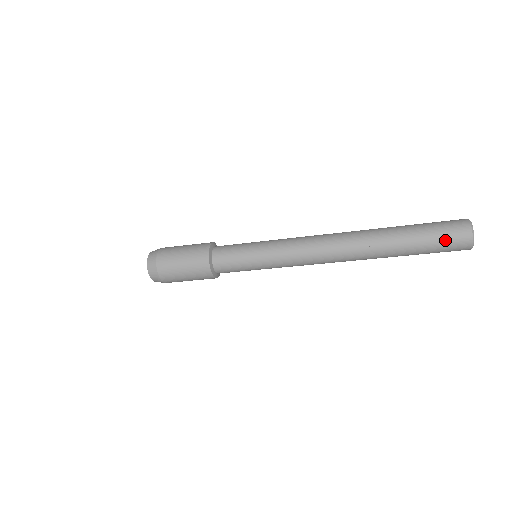
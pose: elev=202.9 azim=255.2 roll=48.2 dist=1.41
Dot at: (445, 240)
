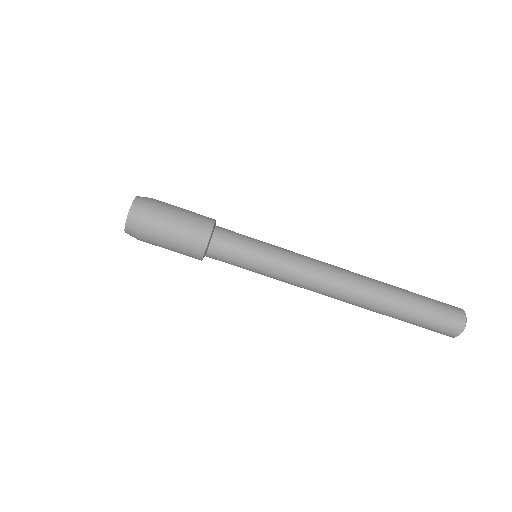
Dot at: (442, 321)
